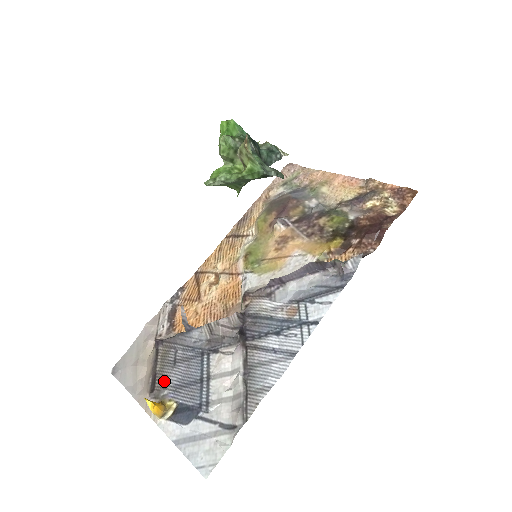
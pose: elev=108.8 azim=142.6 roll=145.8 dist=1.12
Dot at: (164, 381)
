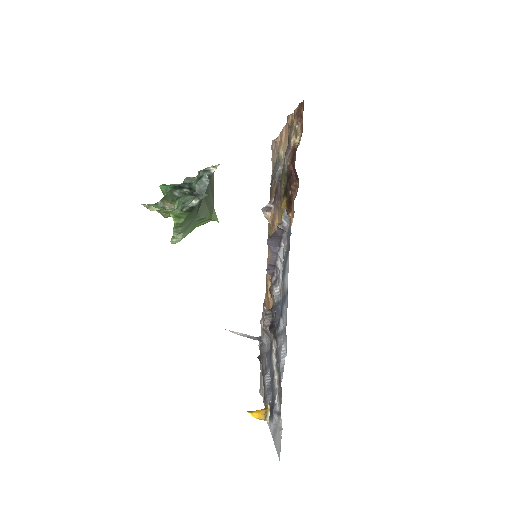
Dot at: (265, 389)
